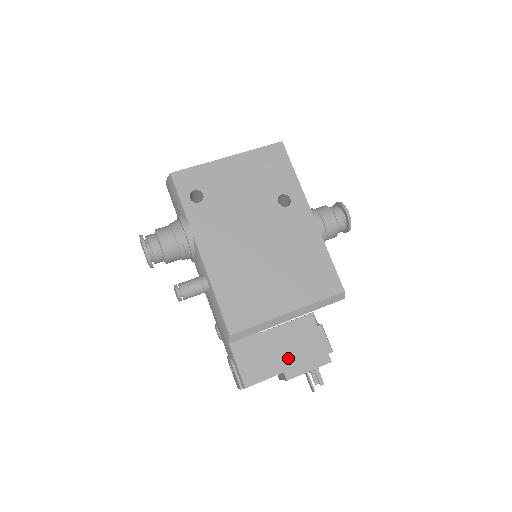
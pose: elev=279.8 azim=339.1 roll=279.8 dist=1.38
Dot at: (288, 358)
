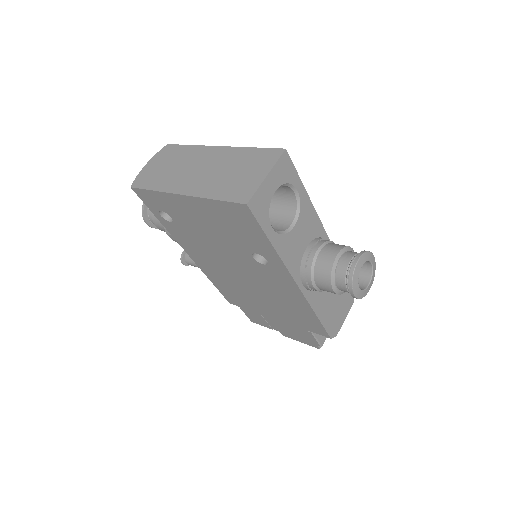
Dot at: (282, 329)
